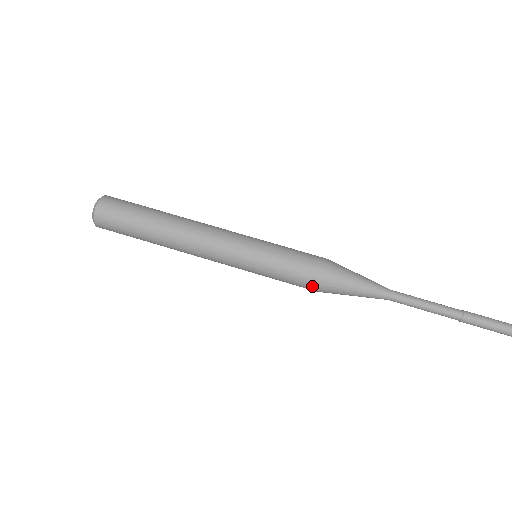
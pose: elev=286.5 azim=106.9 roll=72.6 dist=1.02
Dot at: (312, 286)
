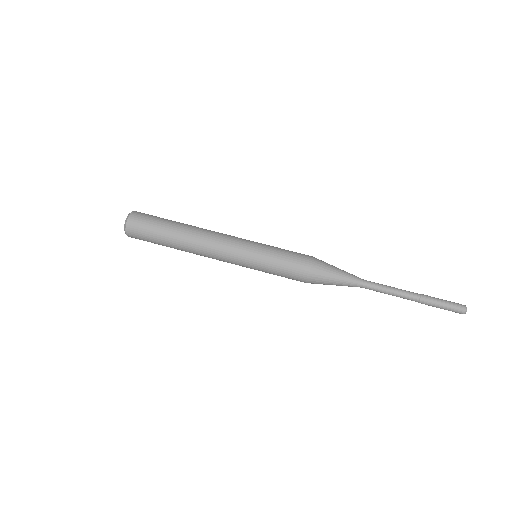
Dot at: (303, 273)
